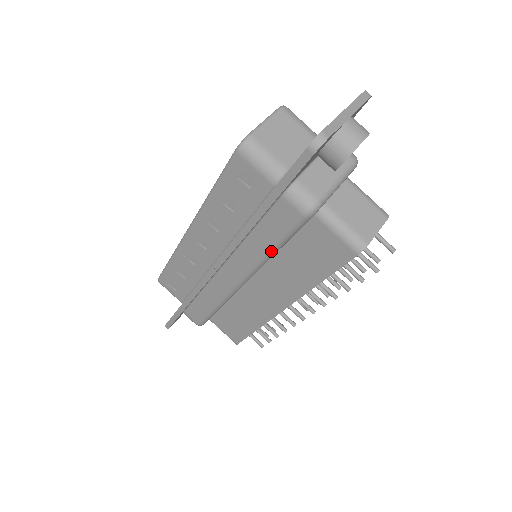
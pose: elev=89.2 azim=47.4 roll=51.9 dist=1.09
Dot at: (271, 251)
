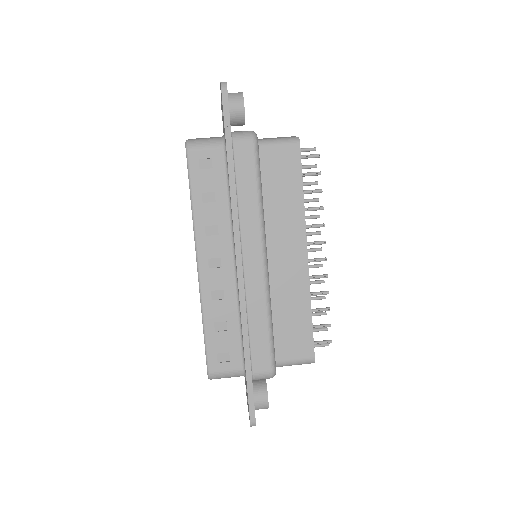
Dot at: (259, 196)
